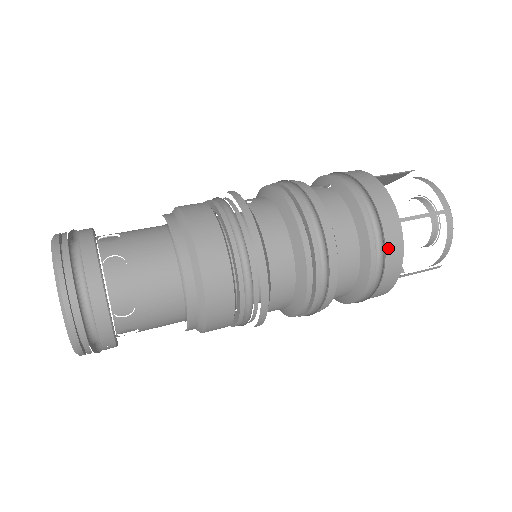
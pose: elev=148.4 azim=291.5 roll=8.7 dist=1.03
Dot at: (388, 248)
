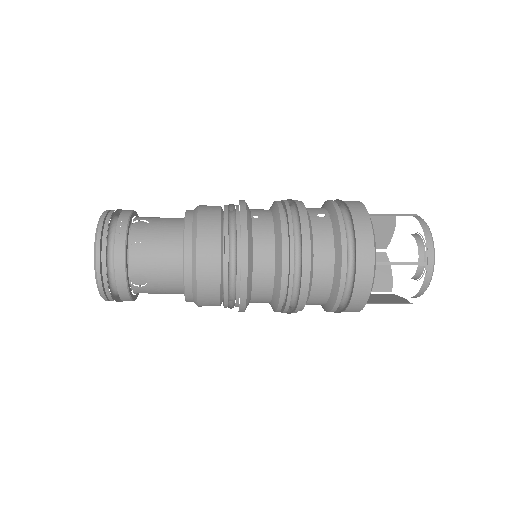
Dot at: (357, 285)
